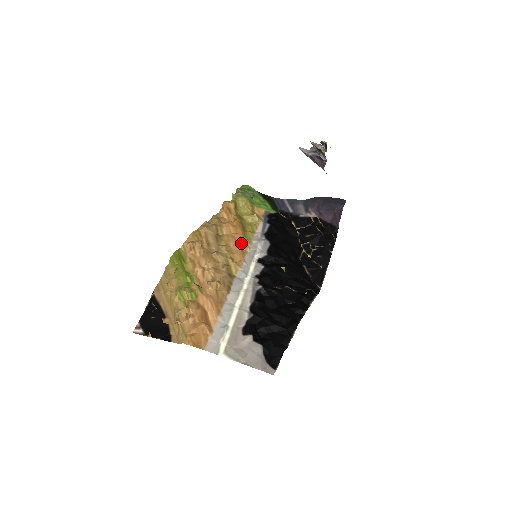
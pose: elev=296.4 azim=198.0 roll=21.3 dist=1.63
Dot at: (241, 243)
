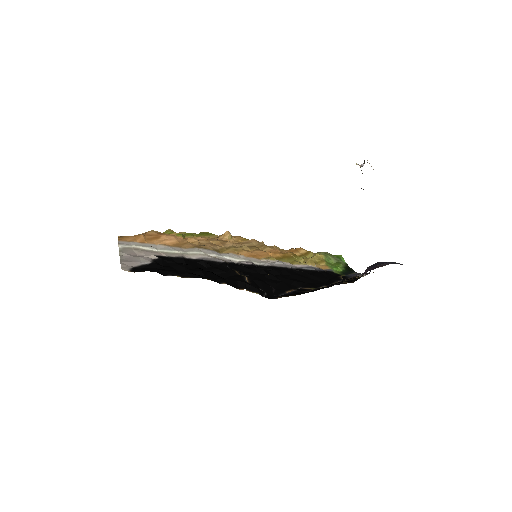
Dot at: (265, 256)
